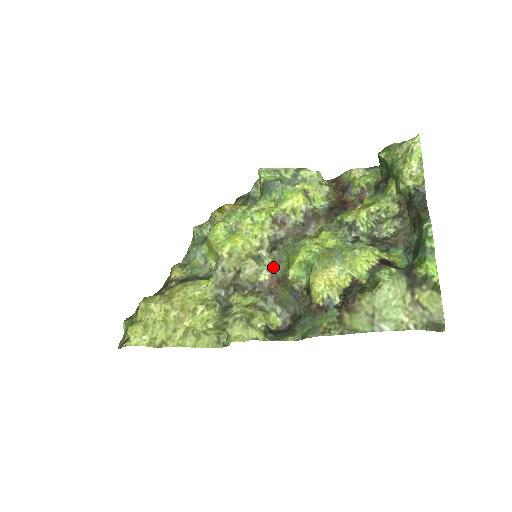
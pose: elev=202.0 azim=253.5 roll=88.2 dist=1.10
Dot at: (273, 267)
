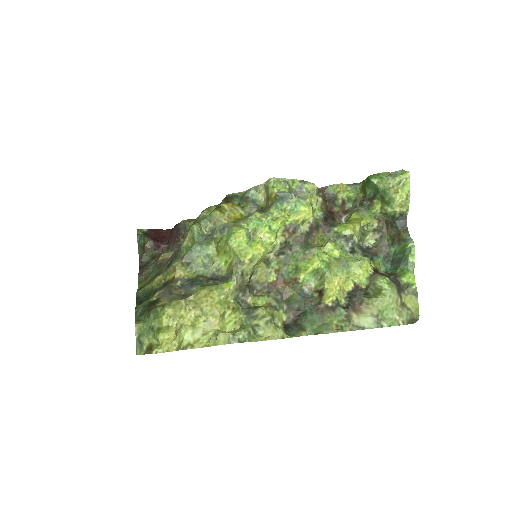
Dot at: (279, 269)
